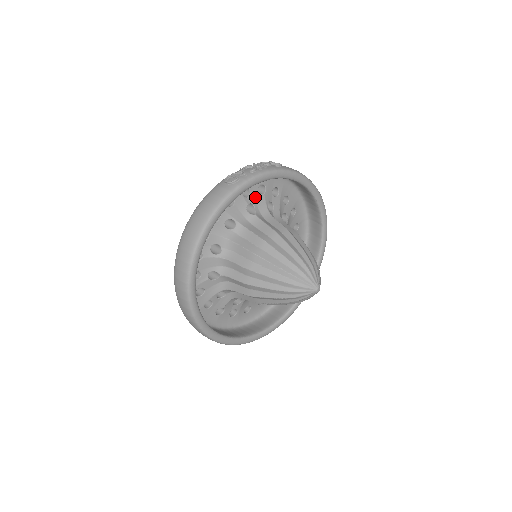
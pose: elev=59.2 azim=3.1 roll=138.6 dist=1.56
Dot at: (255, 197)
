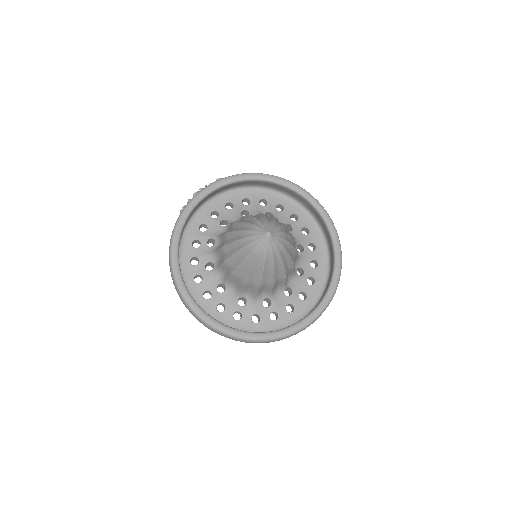
Dot at: (225, 214)
